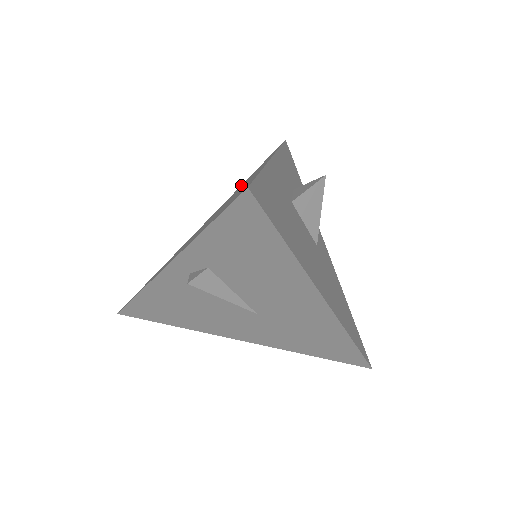
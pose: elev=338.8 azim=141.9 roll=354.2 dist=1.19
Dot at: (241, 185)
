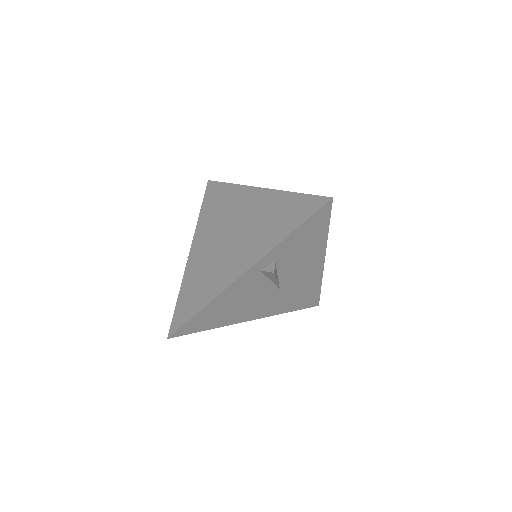
Dot at: (204, 217)
